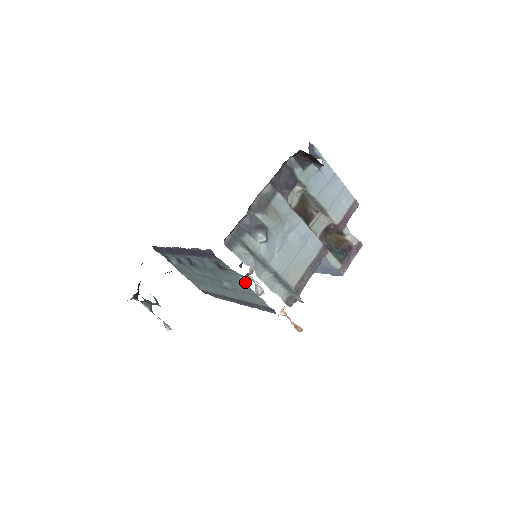
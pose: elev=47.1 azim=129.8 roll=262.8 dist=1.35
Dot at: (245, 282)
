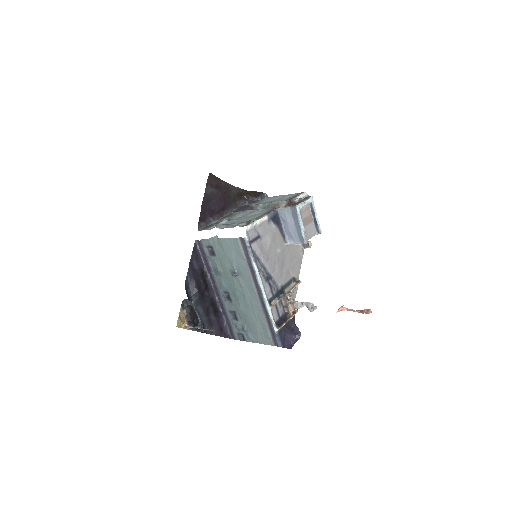
Dot at: (218, 239)
